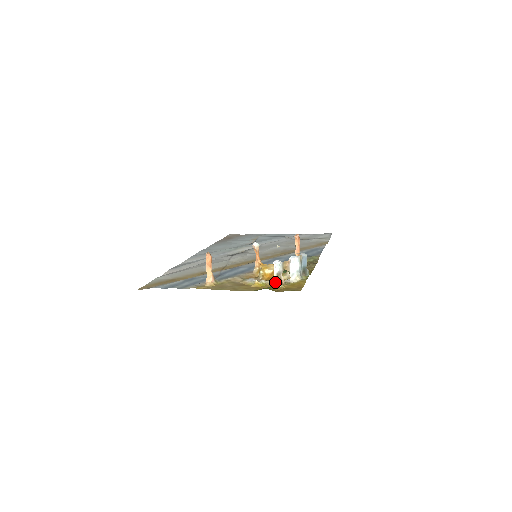
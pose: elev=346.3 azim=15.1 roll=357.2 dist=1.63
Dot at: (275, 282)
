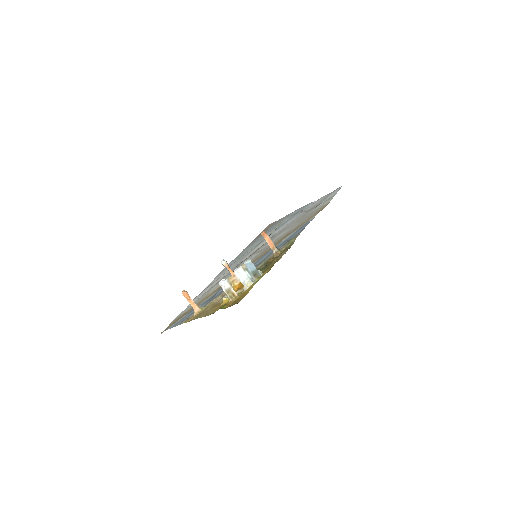
Dot at: (229, 298)
